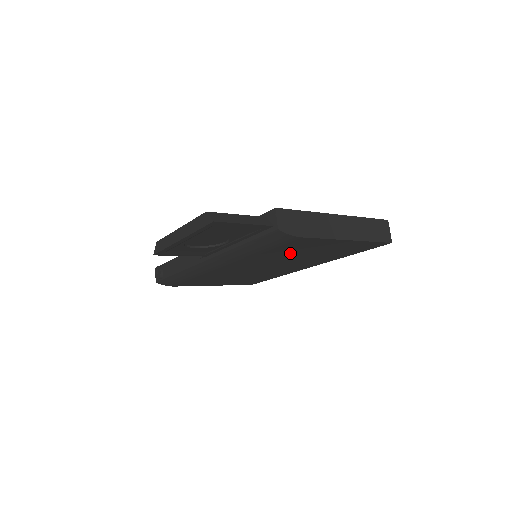
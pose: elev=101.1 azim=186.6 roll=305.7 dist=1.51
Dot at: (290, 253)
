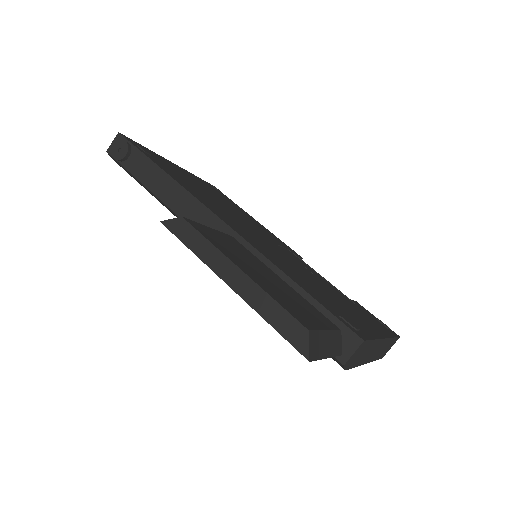
Dot at: occluded
